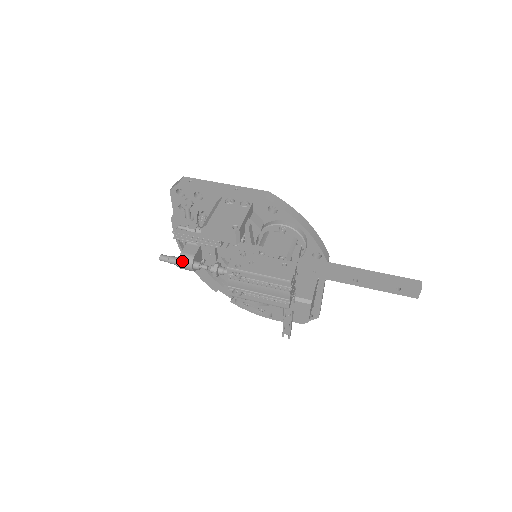
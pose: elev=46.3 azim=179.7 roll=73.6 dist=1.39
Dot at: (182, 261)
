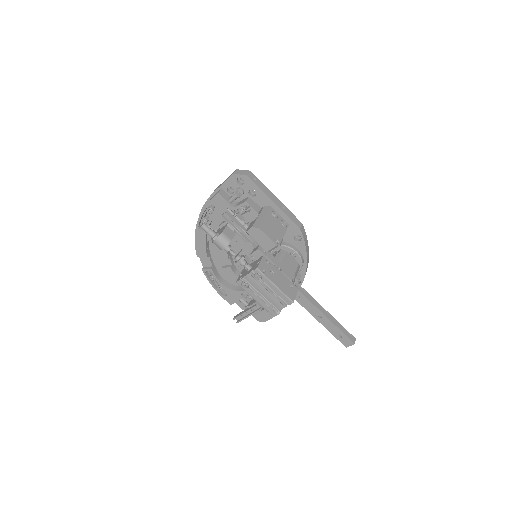
Dot at: (220, 239)
